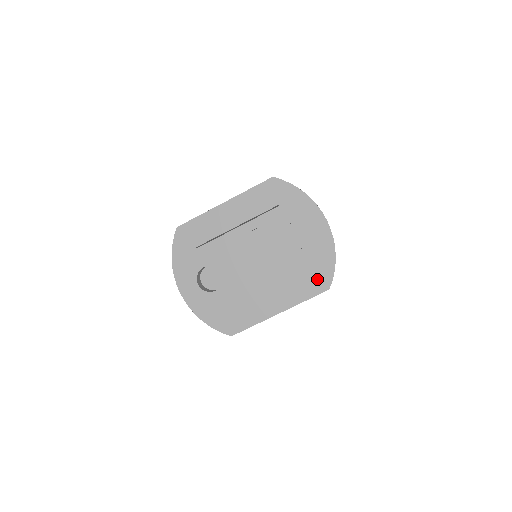
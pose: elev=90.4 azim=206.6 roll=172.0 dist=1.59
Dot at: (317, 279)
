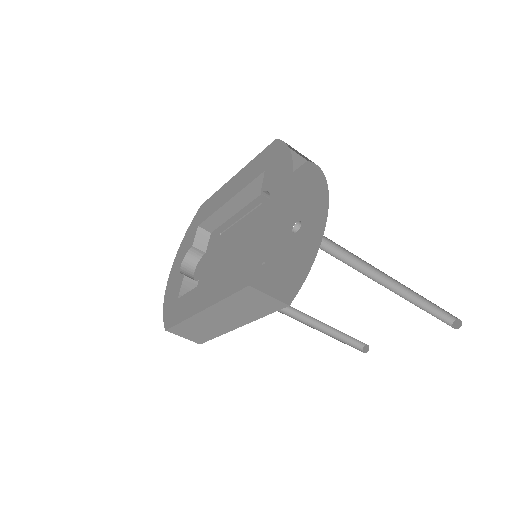
Dot at: (247, 268)
